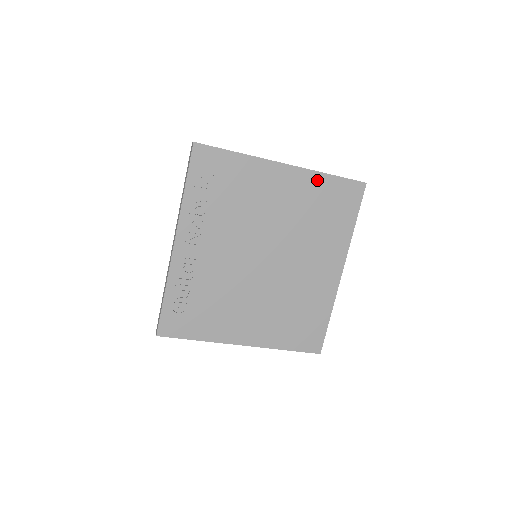
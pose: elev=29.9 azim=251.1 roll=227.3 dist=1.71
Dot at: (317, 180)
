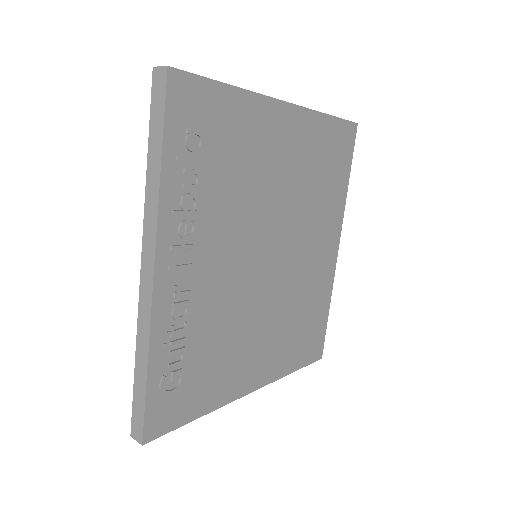
Dot at: (318, 125)
